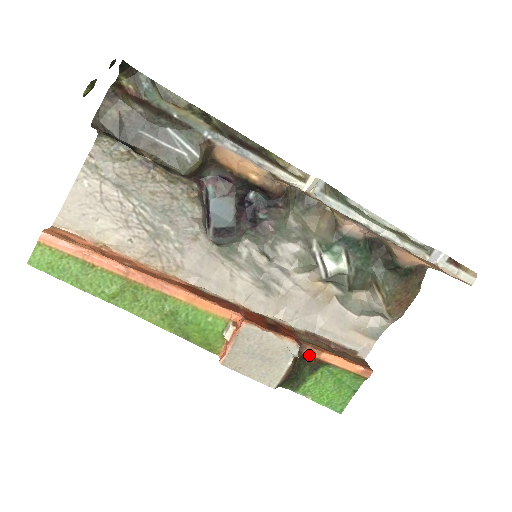
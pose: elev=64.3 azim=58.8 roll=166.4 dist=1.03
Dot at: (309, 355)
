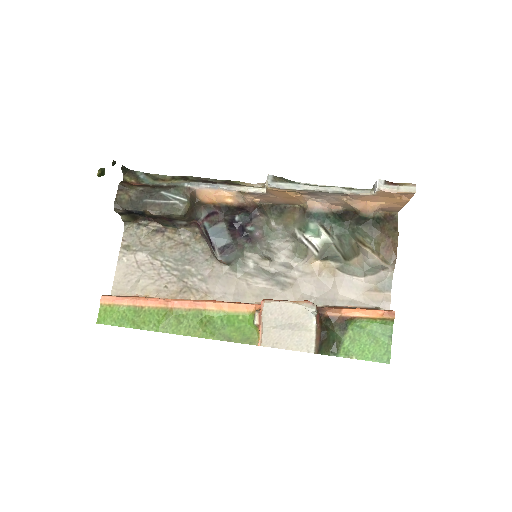
Dot at: (332, 316)
